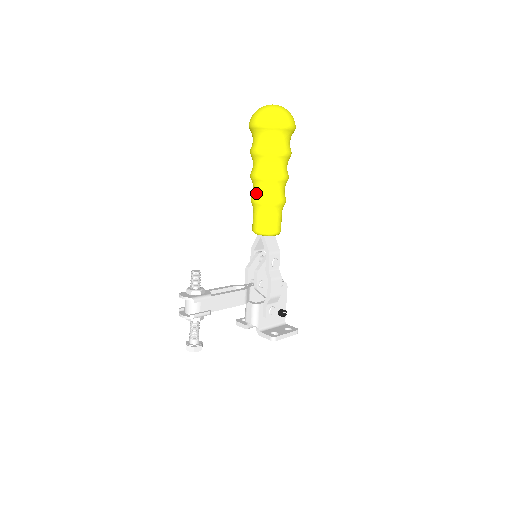
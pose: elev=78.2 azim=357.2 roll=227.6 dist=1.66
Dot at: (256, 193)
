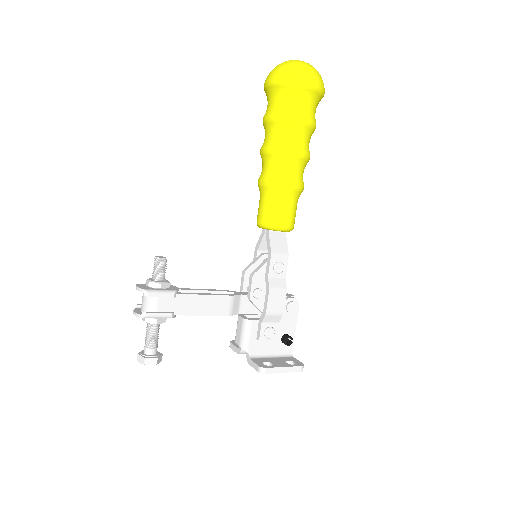
Dot at: (263, 172)
